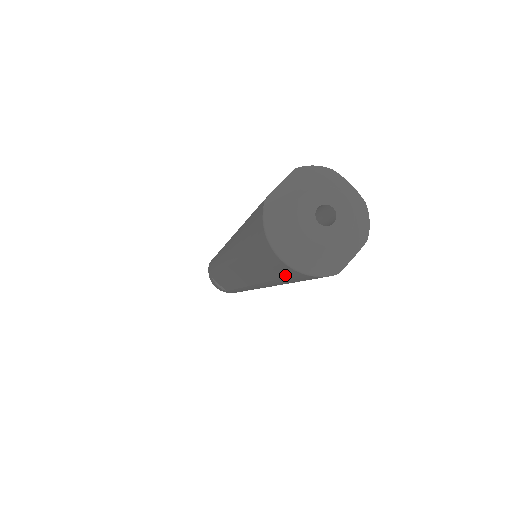
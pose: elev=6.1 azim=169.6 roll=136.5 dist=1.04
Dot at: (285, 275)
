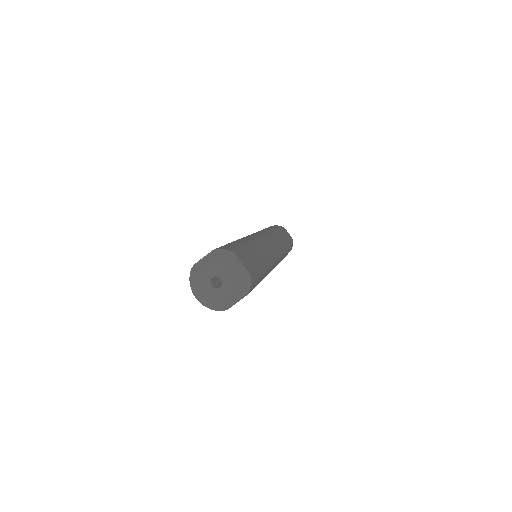
Dot at: occluded
